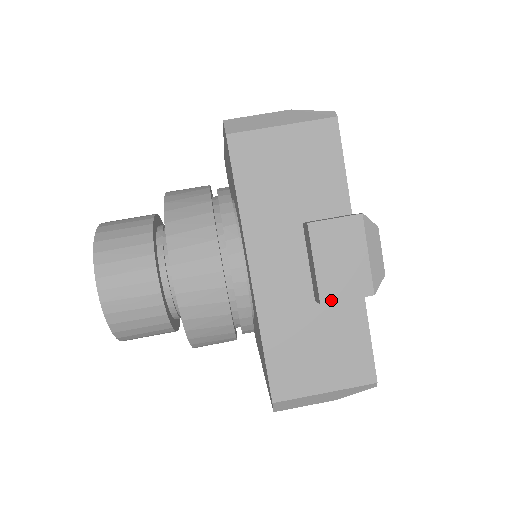
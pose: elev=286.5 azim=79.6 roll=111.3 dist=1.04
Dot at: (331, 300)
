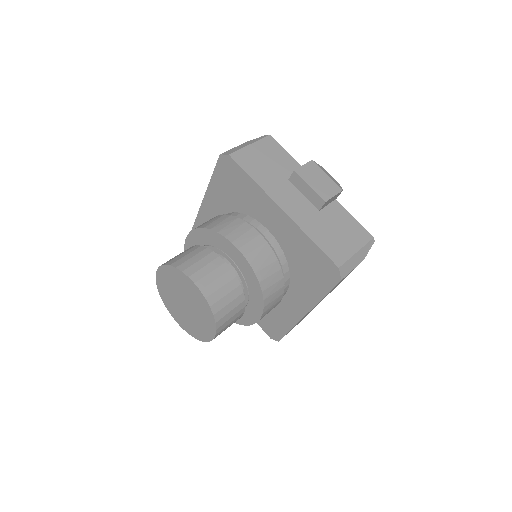
Dot at: (328, 198)
